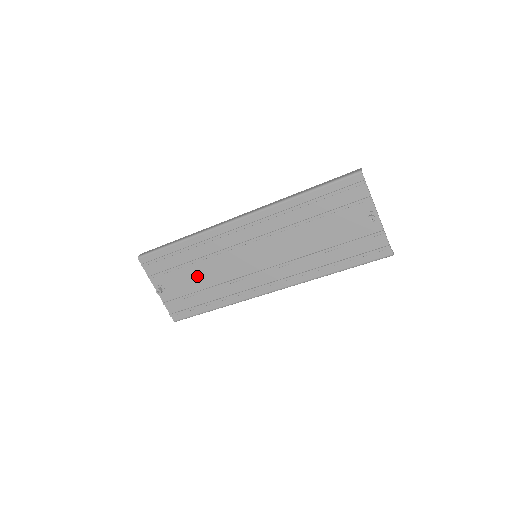
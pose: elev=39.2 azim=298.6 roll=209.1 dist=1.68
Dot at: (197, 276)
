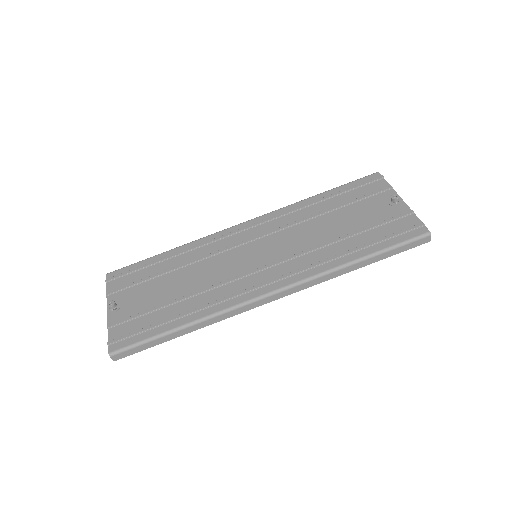
Dot at: (172, 285)
